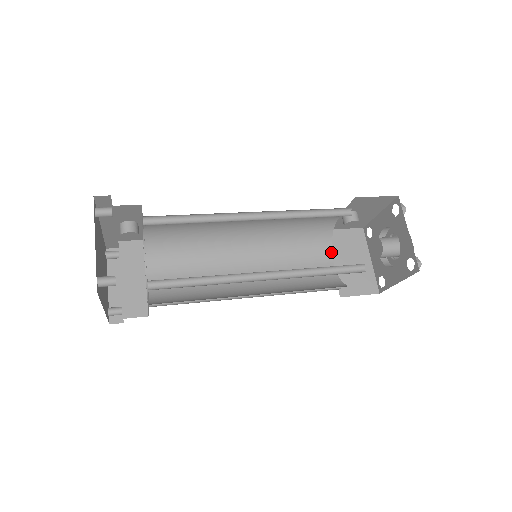
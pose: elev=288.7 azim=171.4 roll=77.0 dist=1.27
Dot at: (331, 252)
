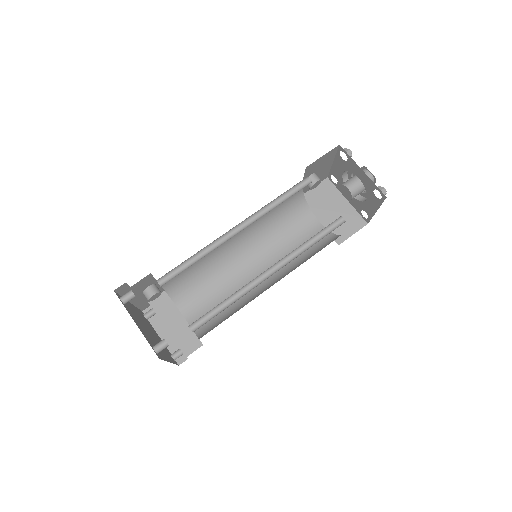
Dot at: (312, 214)
